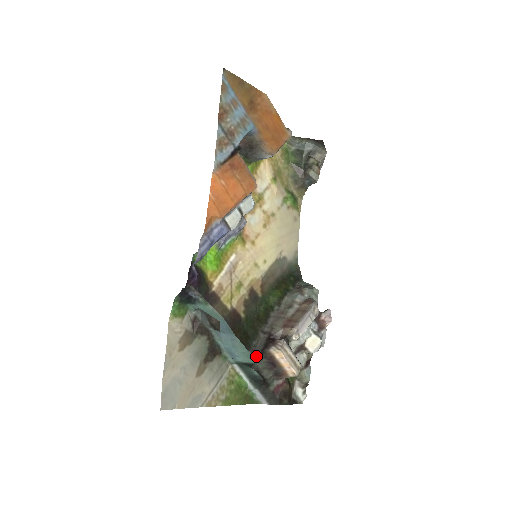
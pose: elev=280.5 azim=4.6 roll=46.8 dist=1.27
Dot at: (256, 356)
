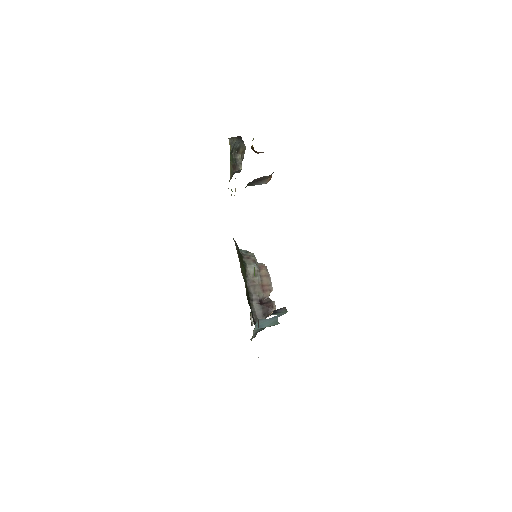
Dot at: (260, 318)
